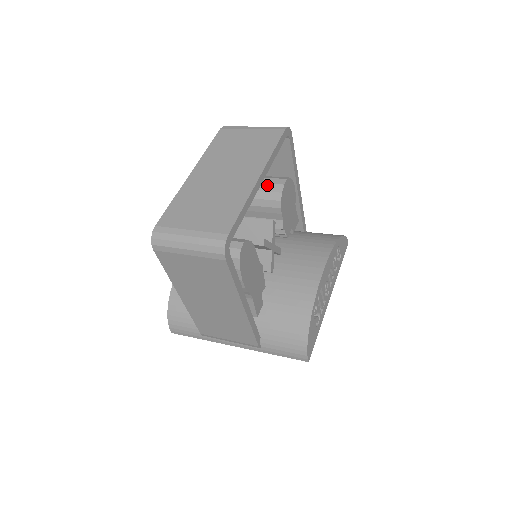
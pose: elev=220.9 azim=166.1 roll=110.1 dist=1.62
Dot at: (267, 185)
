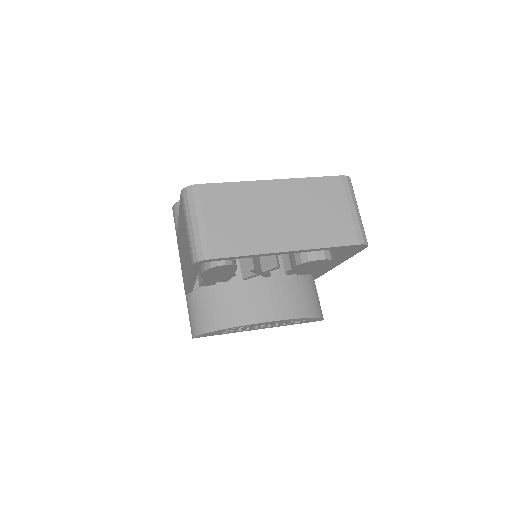
Dot at: occluded
